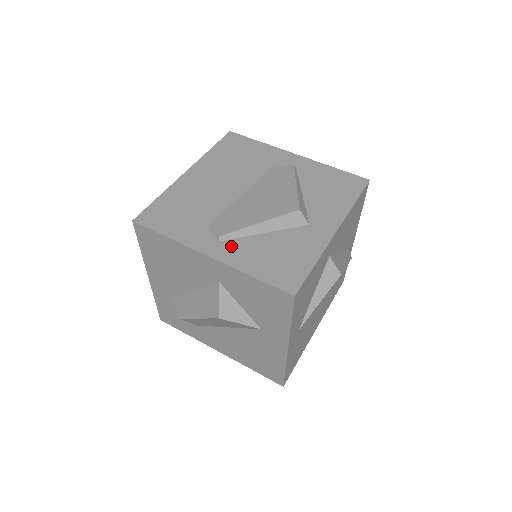
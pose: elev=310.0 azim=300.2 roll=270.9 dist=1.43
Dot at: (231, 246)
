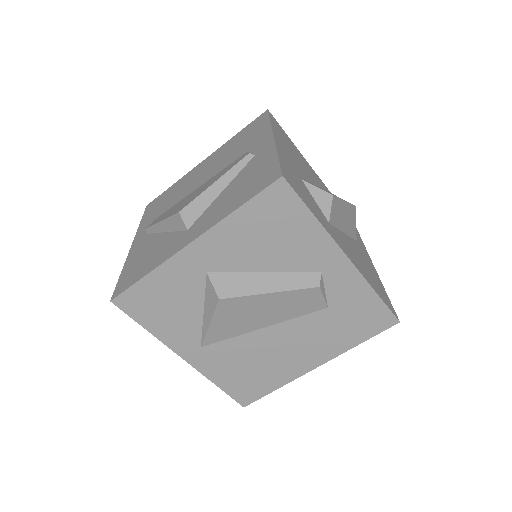
Dot at: (144, 240)
